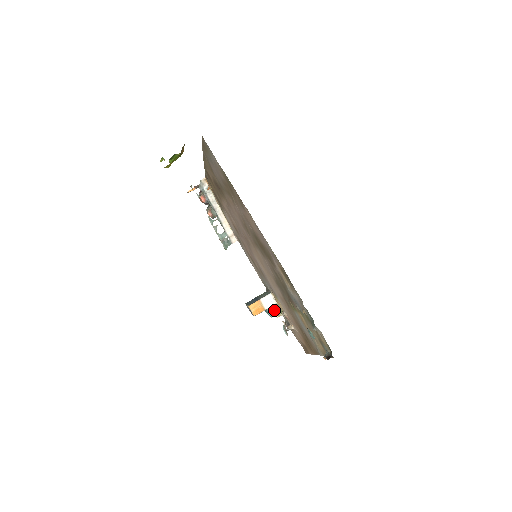
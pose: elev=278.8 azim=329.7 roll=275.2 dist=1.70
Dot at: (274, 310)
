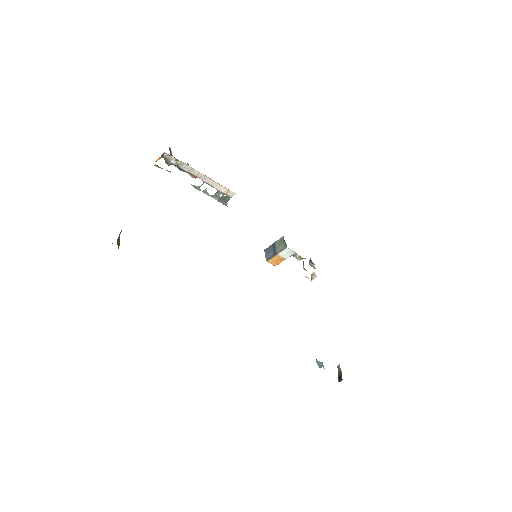
Dot at: (295, 256)
